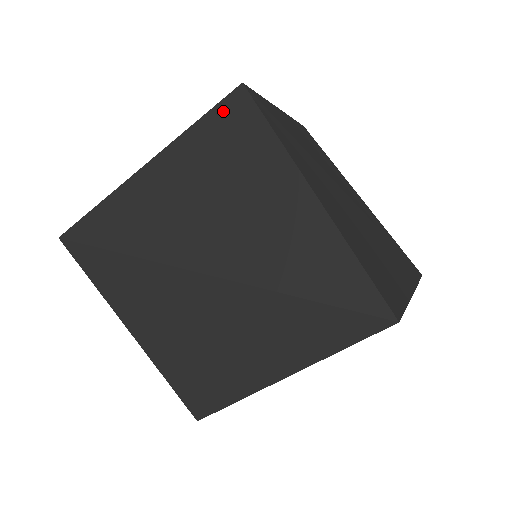
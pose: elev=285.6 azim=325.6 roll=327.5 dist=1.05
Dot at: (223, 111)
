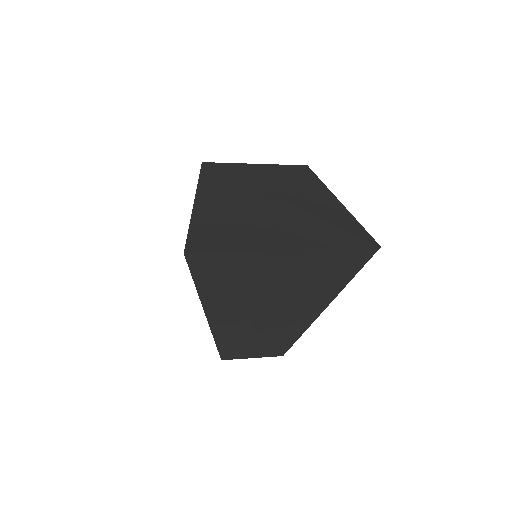
Dot at: occluded
